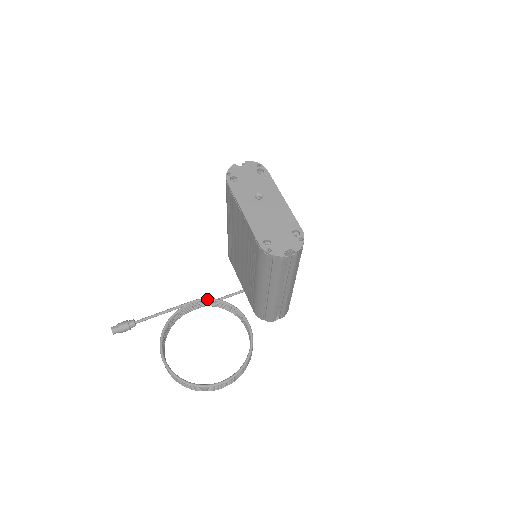
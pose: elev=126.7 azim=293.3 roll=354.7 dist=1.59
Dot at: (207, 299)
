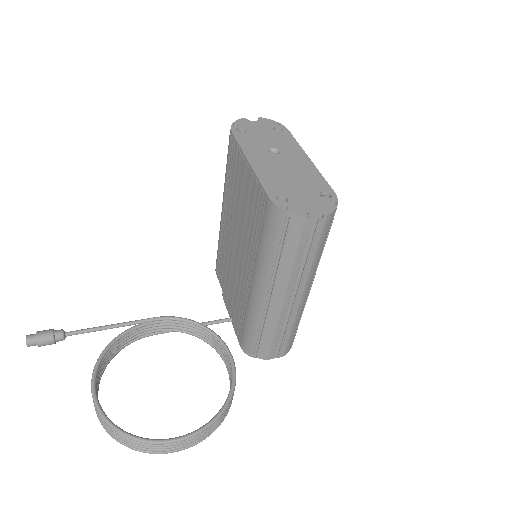
Dot at: (177, 318)
